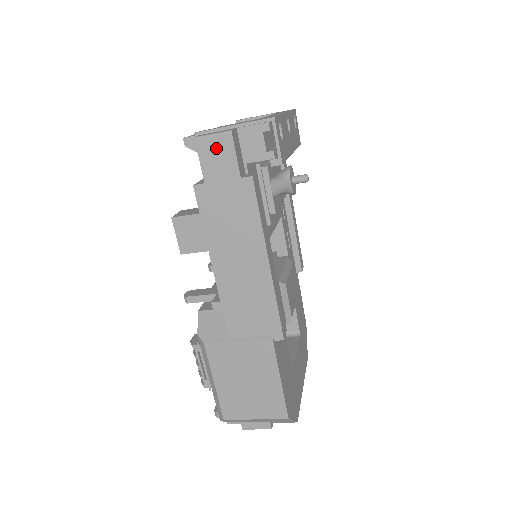
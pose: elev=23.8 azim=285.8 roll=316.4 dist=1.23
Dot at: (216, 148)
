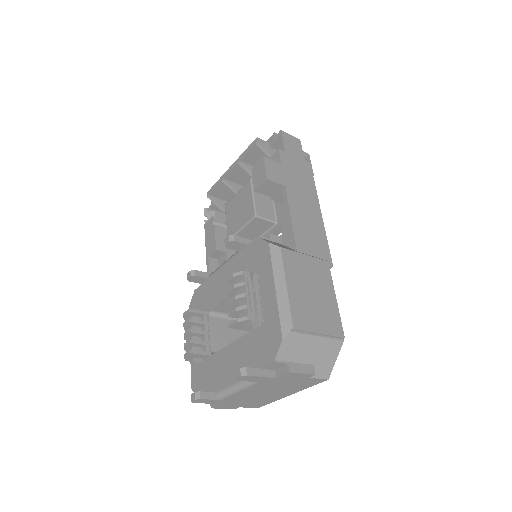
Dot at: (292, 141)
